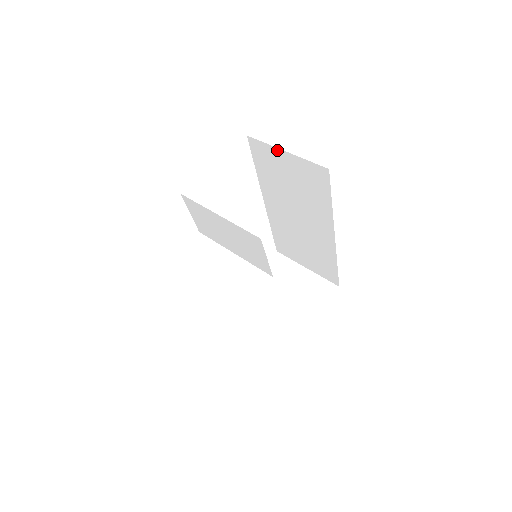
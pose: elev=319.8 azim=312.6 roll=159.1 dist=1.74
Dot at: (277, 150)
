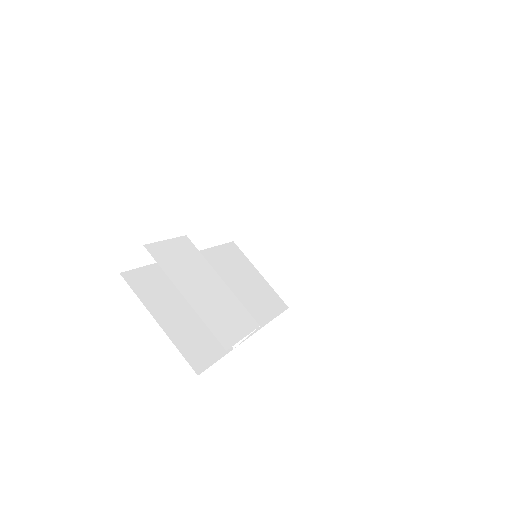
Dot at: occluded
